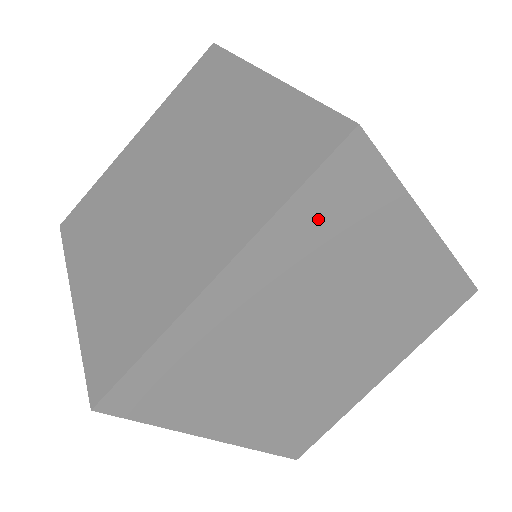
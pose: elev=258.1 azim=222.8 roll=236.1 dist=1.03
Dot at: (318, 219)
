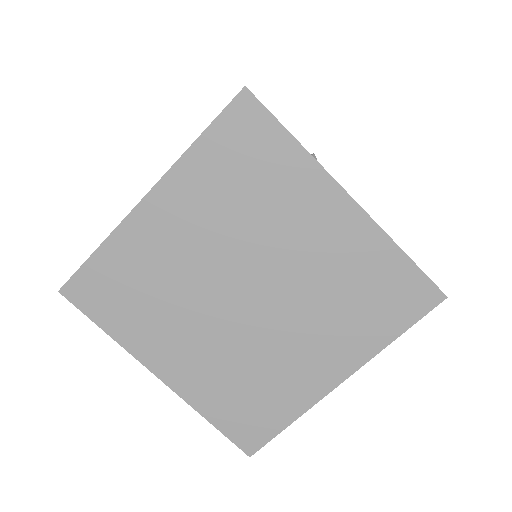
Dot at: (224, 163)
